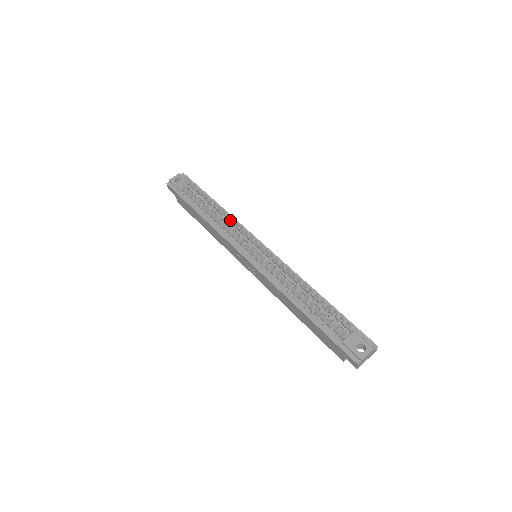
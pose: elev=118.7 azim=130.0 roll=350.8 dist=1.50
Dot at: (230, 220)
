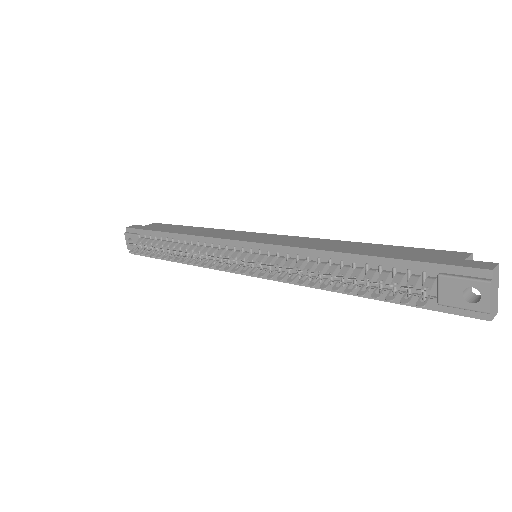
Dot at: (197, 244)
